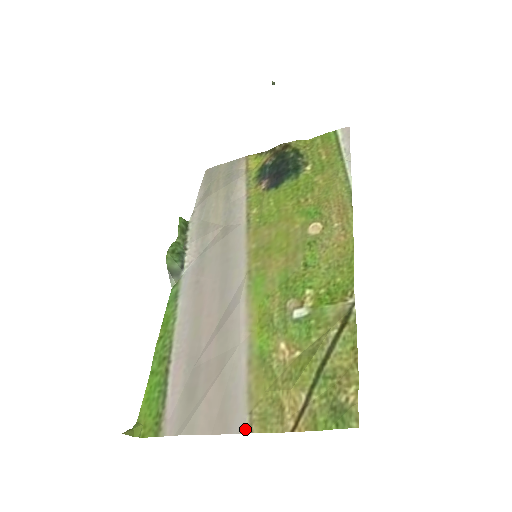
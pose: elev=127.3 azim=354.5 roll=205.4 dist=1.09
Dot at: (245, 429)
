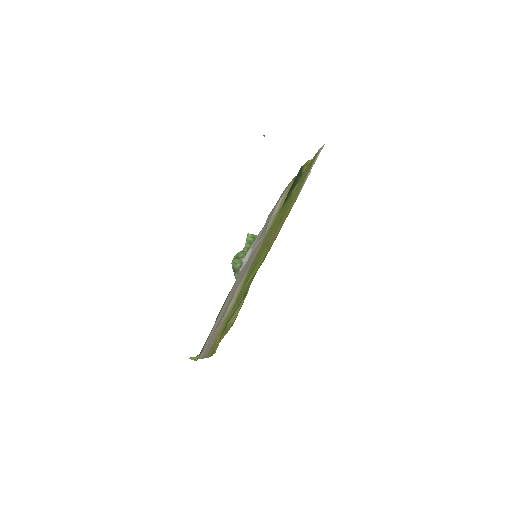
Dot at: (206, 356)
